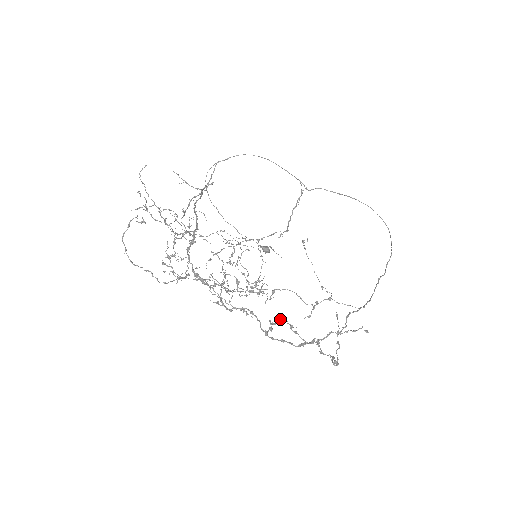
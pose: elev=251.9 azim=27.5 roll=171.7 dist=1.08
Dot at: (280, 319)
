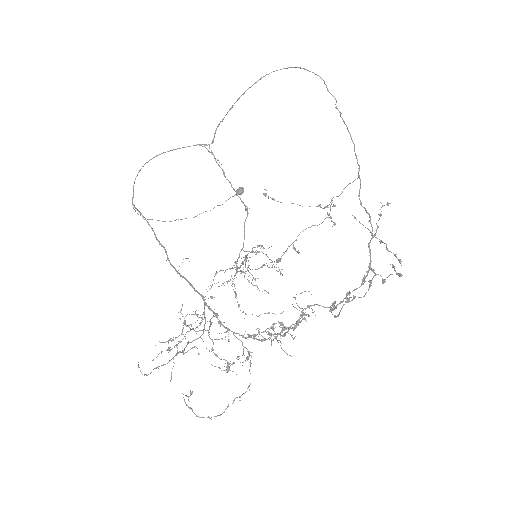
Dot at: occluded
